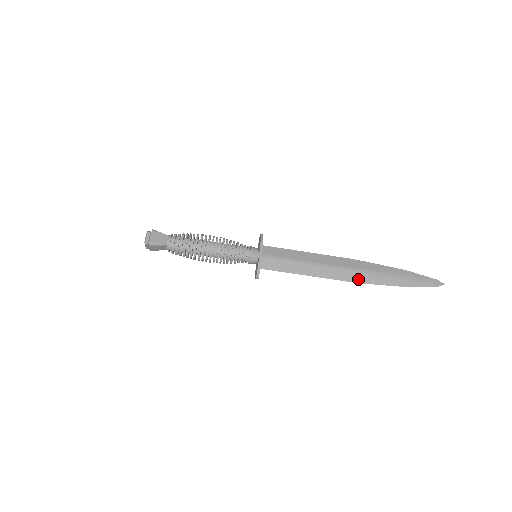
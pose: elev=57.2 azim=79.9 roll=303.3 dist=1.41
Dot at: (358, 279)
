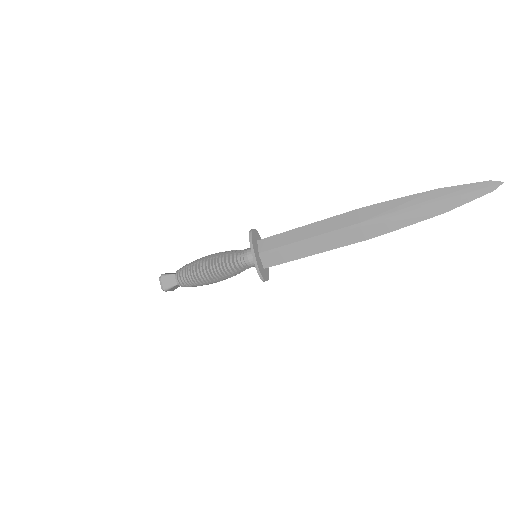
Dot at: (373, 233)
